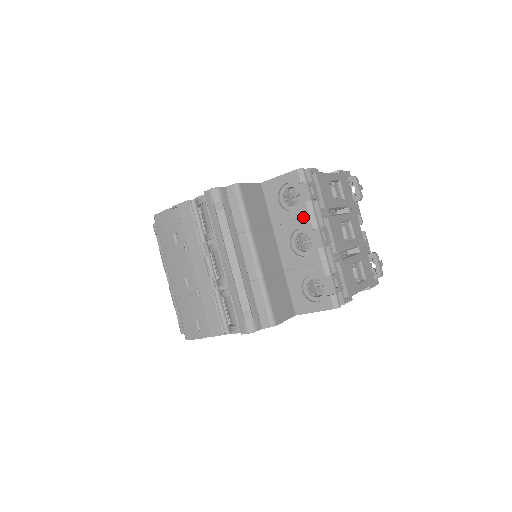
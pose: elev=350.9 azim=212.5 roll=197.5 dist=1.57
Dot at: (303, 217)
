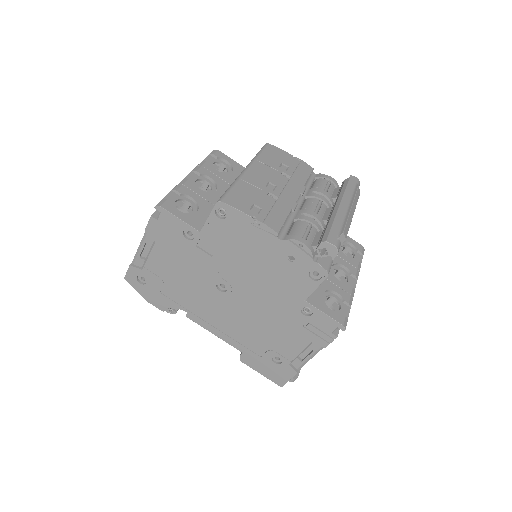
Dot at: (352, 265)
